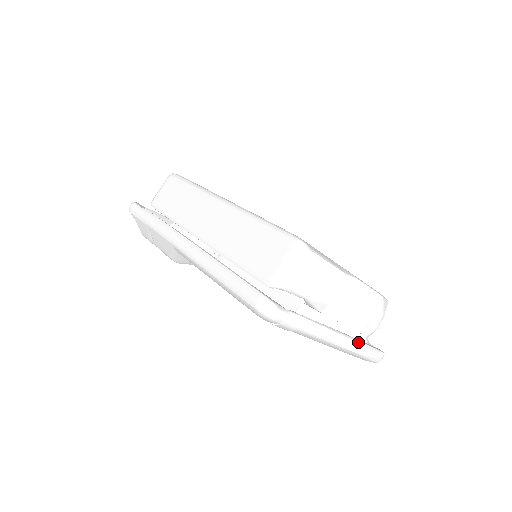
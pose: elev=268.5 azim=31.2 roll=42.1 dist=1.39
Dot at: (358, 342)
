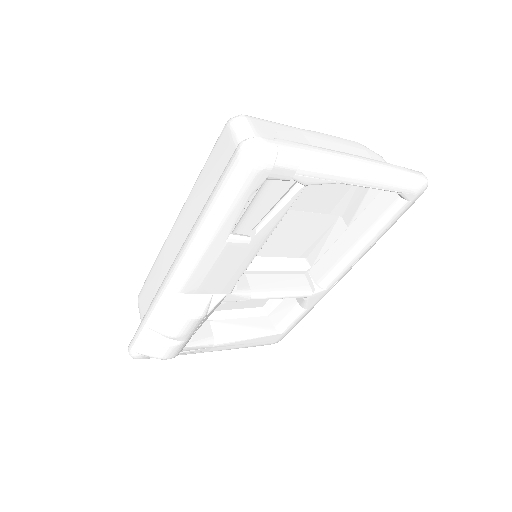
Dot at: (379, 161)
